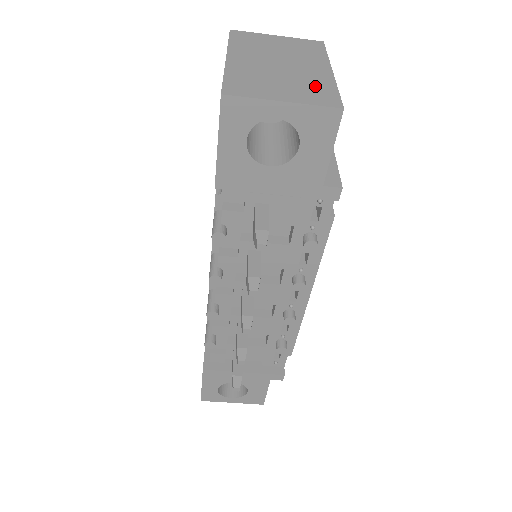
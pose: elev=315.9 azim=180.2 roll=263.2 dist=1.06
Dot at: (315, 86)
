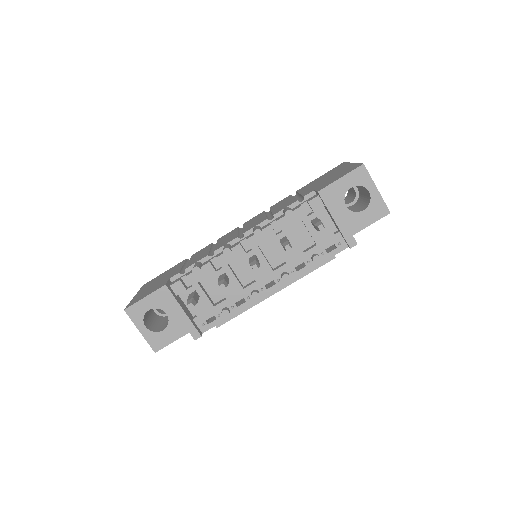
Dot at: occluded
